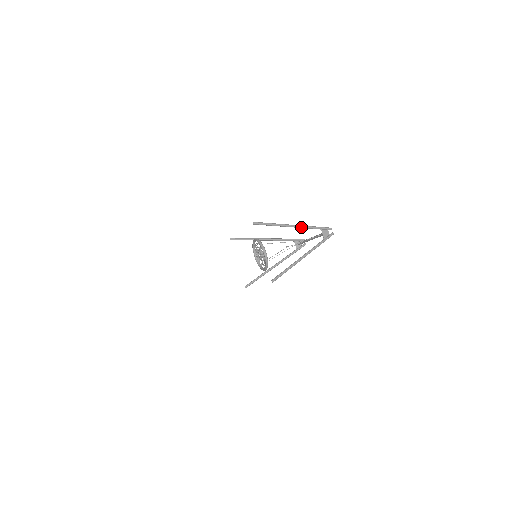
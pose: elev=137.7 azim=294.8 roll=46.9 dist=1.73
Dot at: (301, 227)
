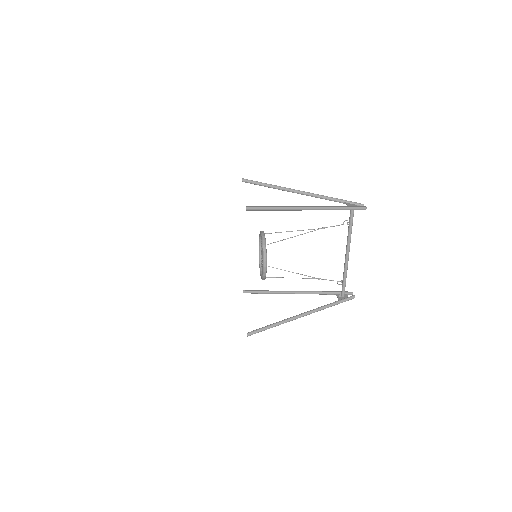
Dot at: (312, 194)
